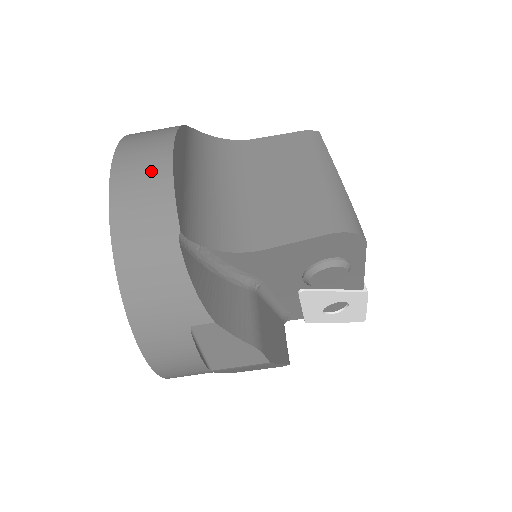
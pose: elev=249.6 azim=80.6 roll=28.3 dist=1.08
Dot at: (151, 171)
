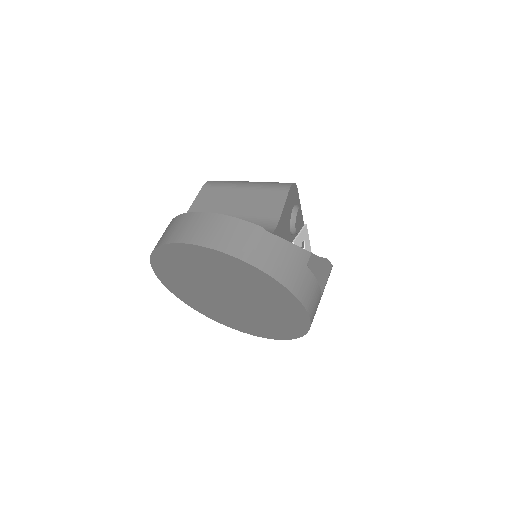
Dot at: (215, 225)
